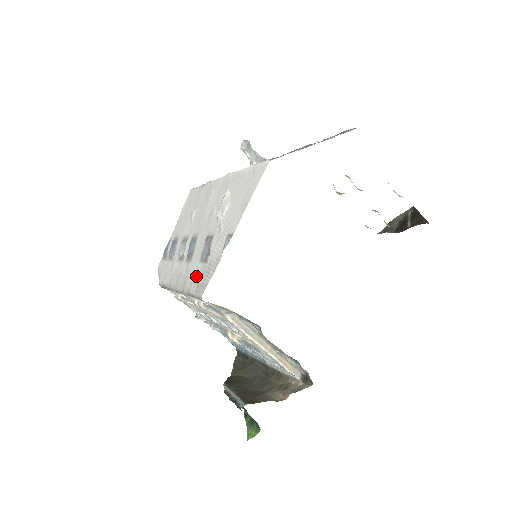
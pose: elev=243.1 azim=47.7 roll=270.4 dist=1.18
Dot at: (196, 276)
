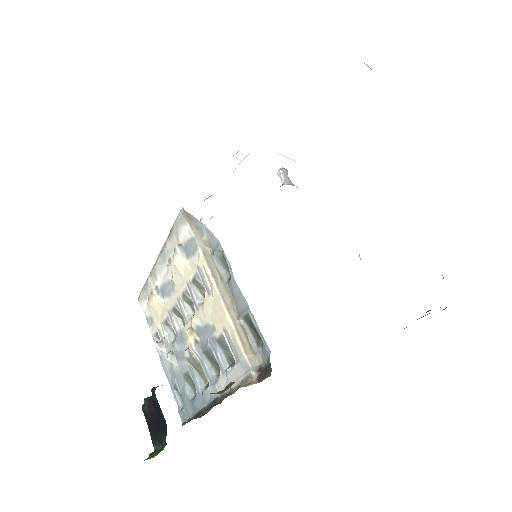
Dot at: occluded
